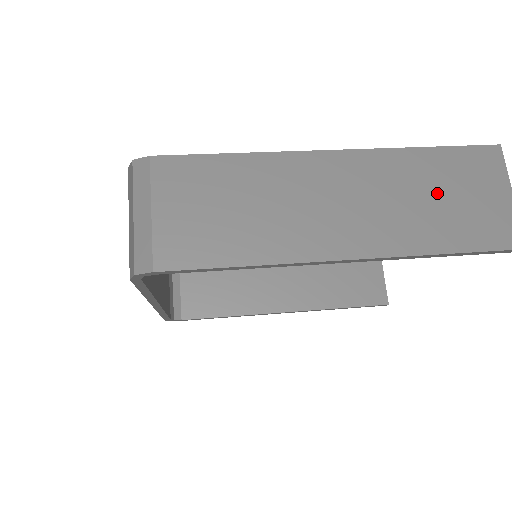
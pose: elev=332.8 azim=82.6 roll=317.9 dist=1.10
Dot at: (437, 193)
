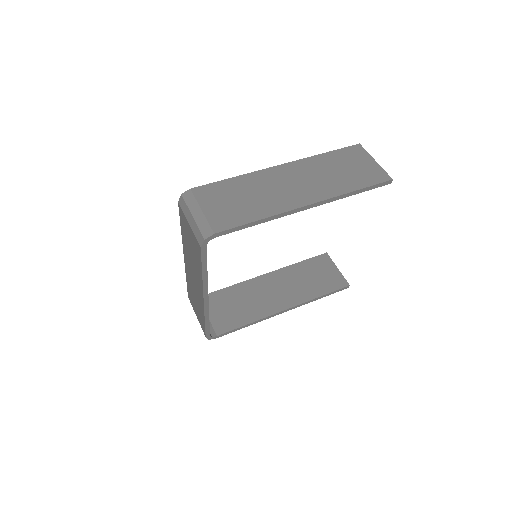
Dot at: (339, 169)
